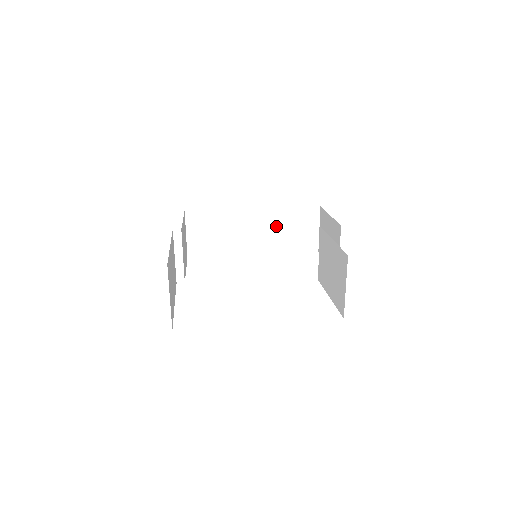
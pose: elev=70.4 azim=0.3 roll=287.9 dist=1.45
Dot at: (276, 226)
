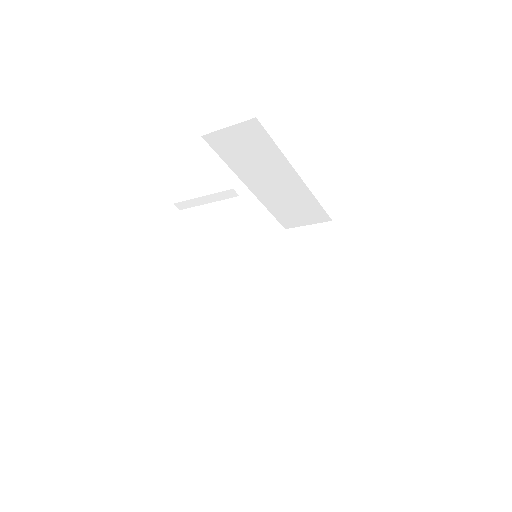
Dot at: (291, 197)
